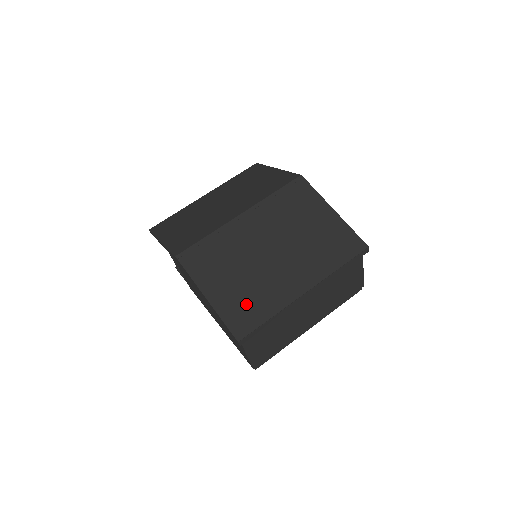
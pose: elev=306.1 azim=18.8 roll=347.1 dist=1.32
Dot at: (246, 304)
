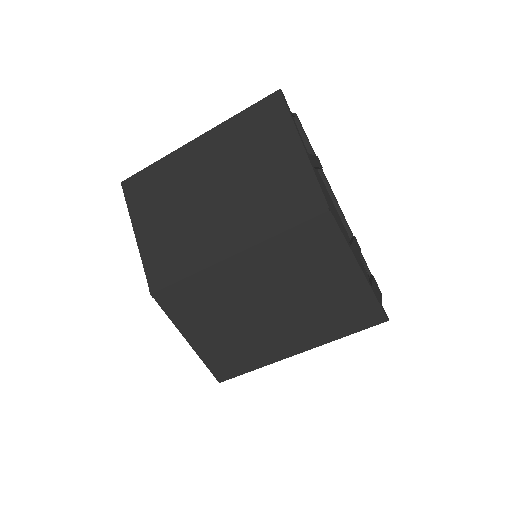
Dot at: (230, 354)
